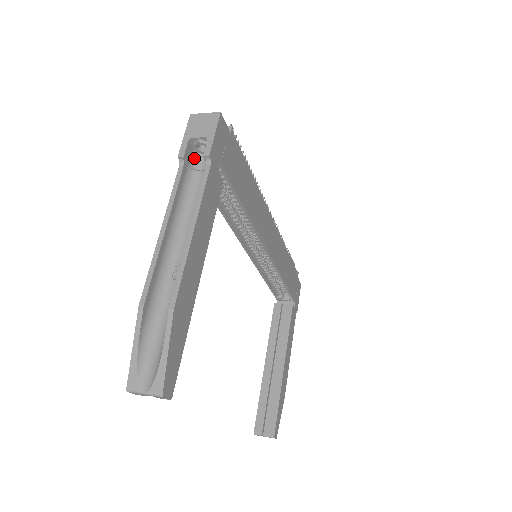
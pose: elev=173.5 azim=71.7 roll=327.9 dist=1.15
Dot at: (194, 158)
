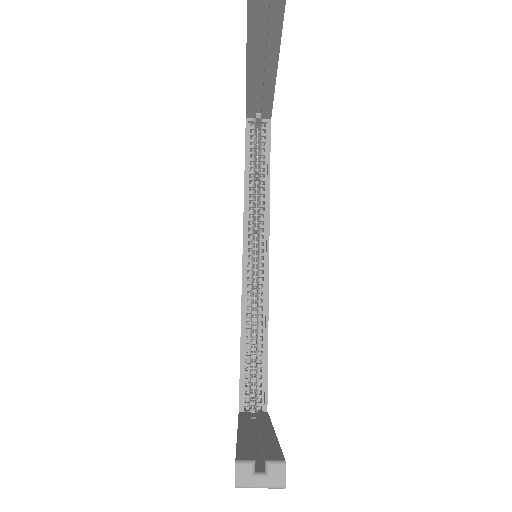
Dot at: occluded
